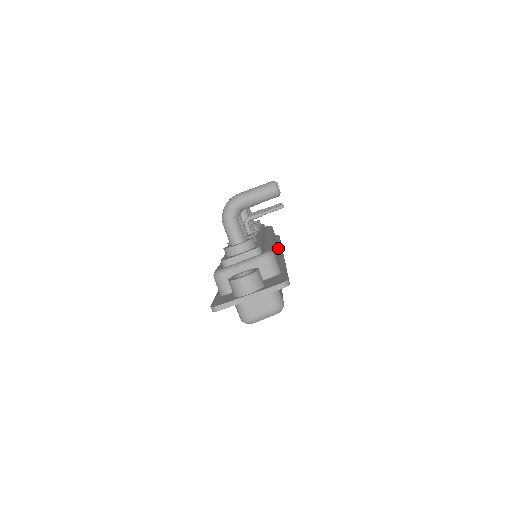
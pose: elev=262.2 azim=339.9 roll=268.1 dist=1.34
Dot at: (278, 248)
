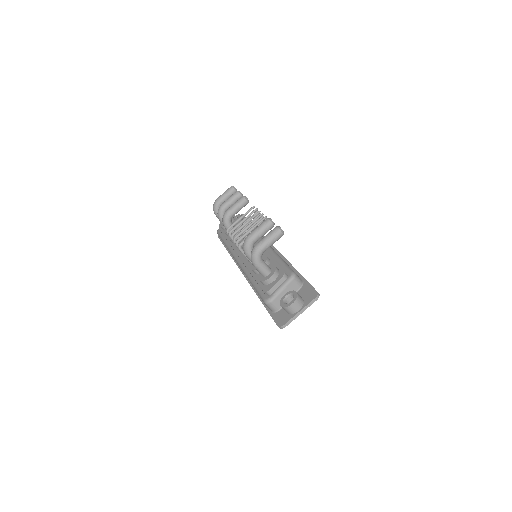
Dot at: occluded
